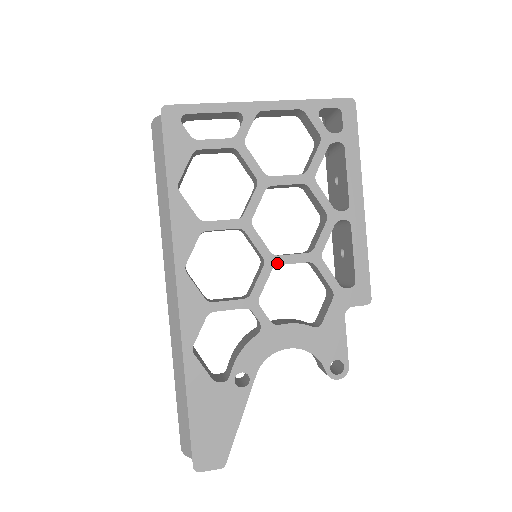
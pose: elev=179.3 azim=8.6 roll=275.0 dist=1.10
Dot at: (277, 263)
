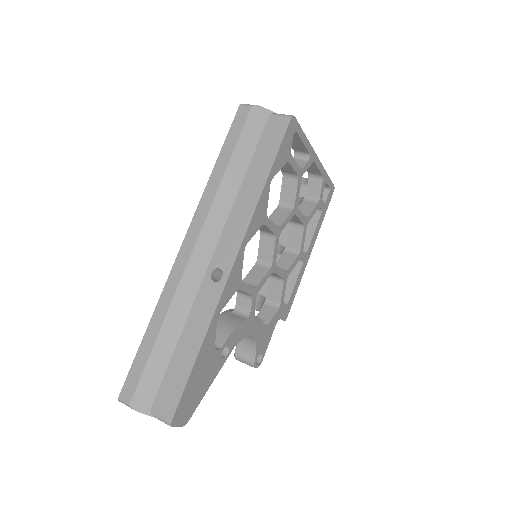
Dot at: (275, 271)
